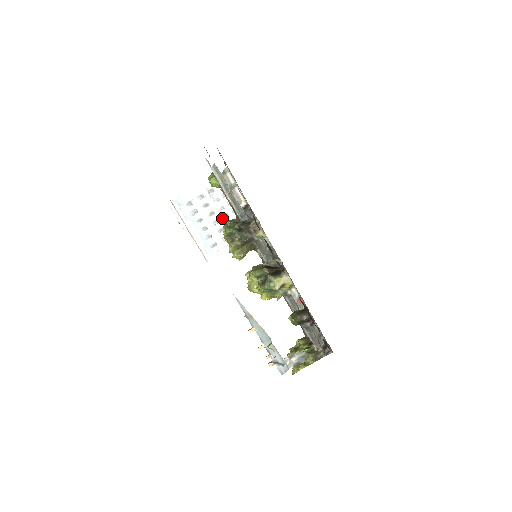
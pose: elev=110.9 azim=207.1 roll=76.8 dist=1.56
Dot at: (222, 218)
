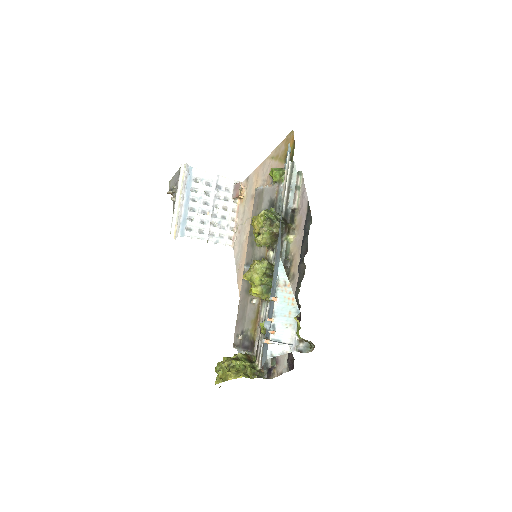
Dot at: (211, 214)
